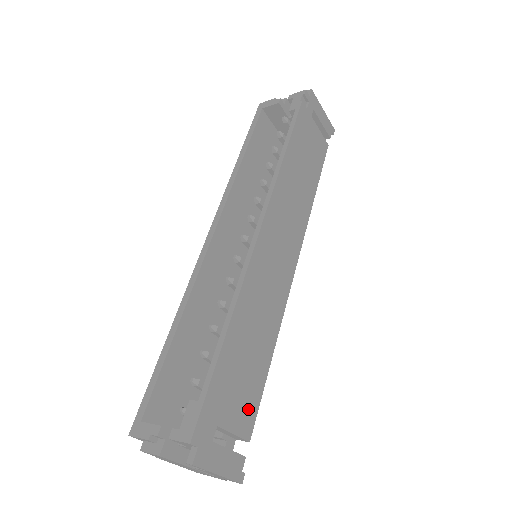
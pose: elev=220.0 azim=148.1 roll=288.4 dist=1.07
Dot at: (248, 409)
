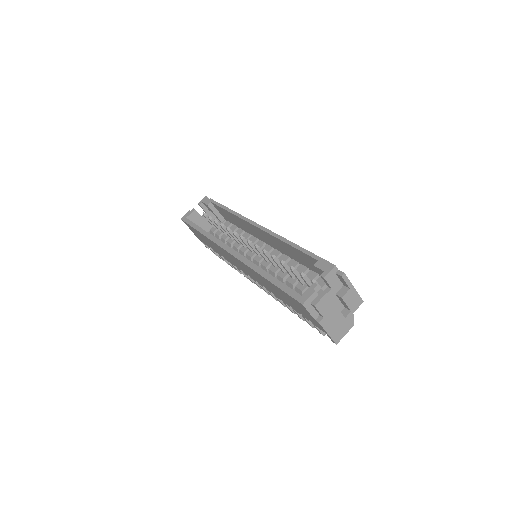
Dot at: occluded
